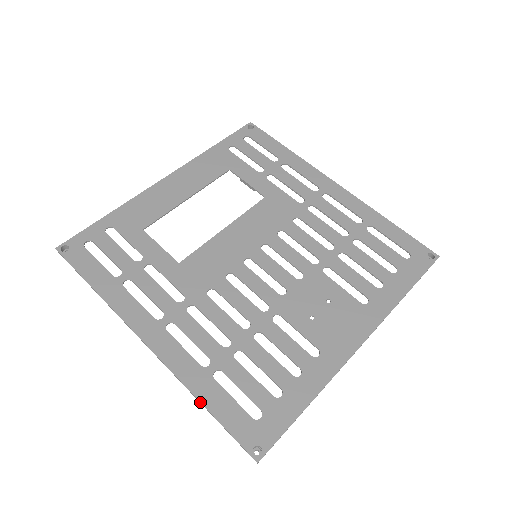
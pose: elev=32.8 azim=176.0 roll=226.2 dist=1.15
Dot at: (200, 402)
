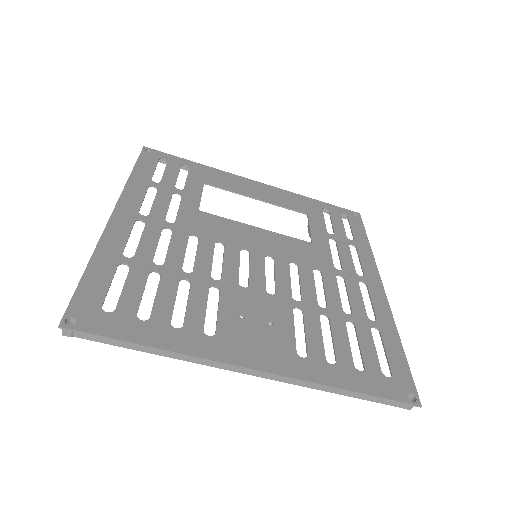
Dot at: (88, 263)
